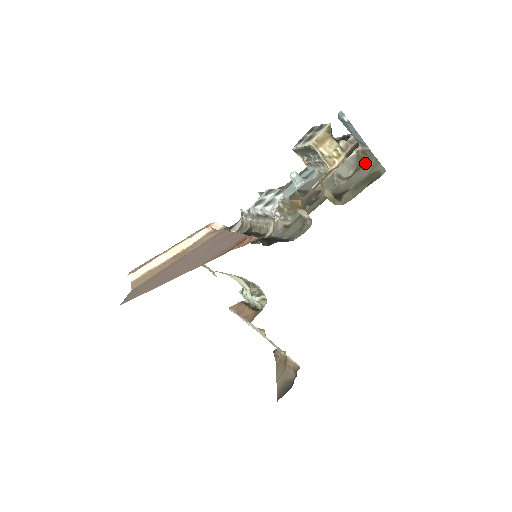
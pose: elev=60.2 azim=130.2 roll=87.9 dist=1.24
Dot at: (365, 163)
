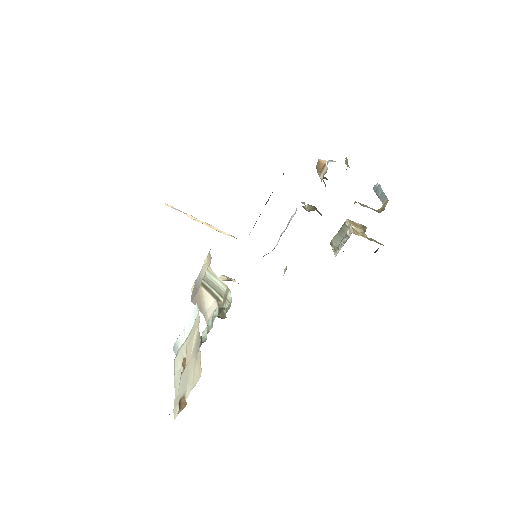
Dot at: occluded
